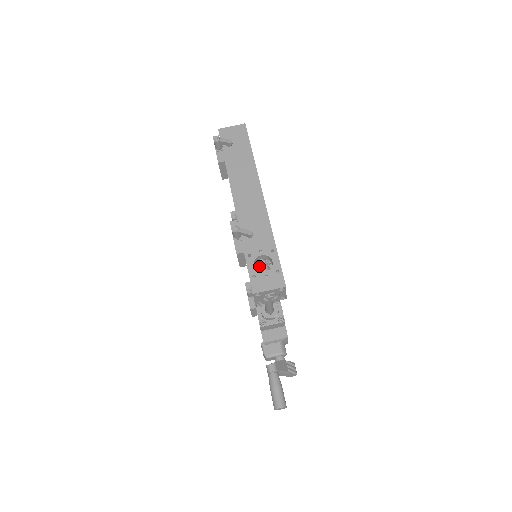
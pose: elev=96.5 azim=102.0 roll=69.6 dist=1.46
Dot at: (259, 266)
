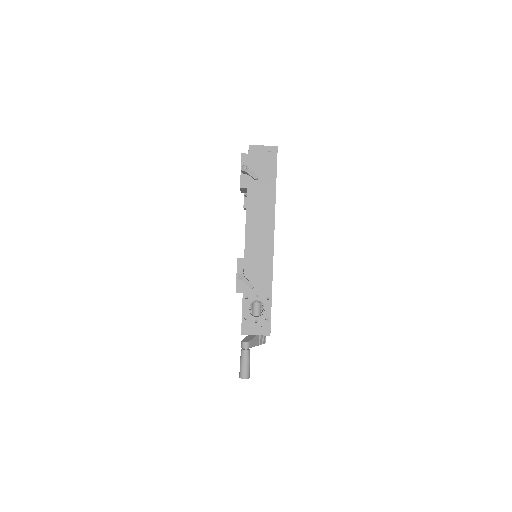
Dot at: (253, 304)
